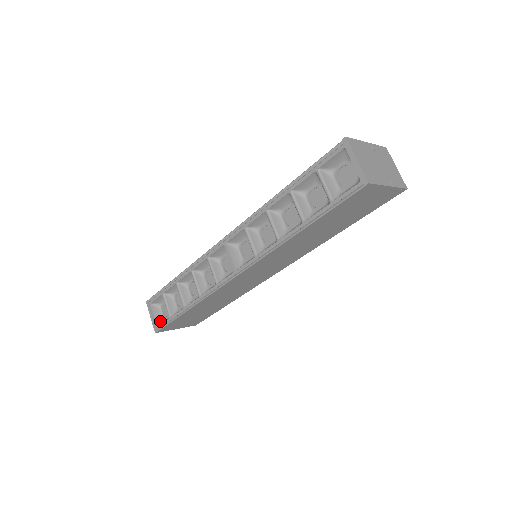
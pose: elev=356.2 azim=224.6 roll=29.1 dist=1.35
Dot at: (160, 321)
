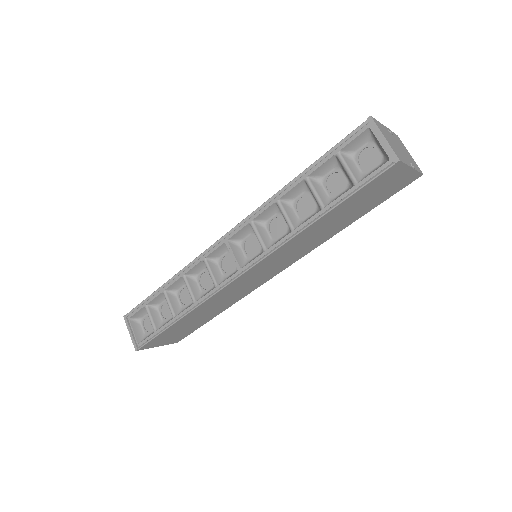
Dot at: (141, 337)
